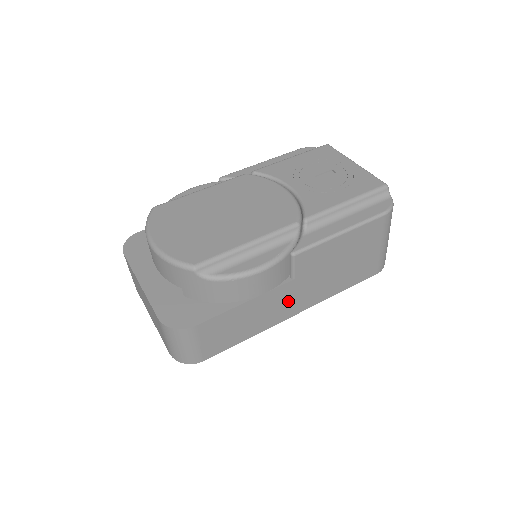
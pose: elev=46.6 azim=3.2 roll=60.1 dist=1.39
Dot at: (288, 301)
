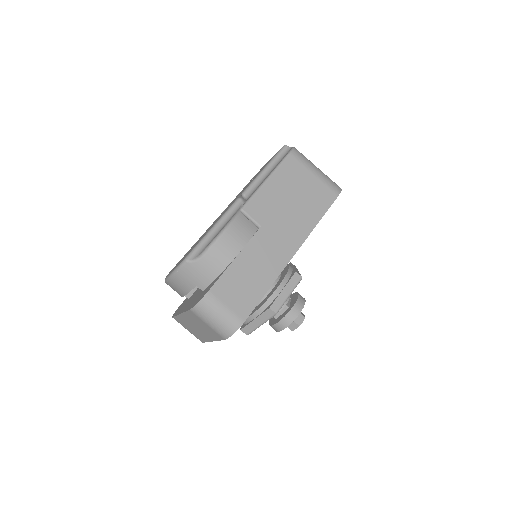
Dot at: (274, 246)
